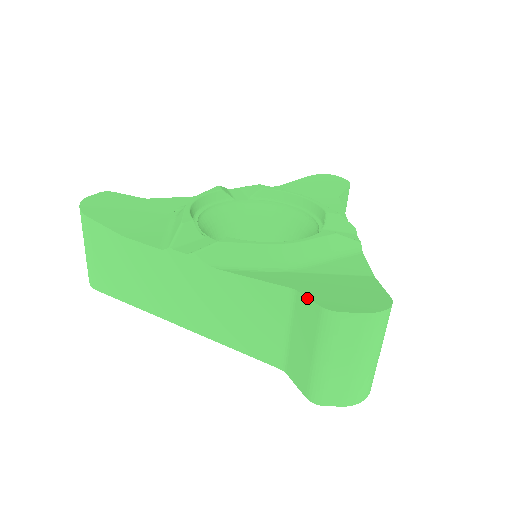
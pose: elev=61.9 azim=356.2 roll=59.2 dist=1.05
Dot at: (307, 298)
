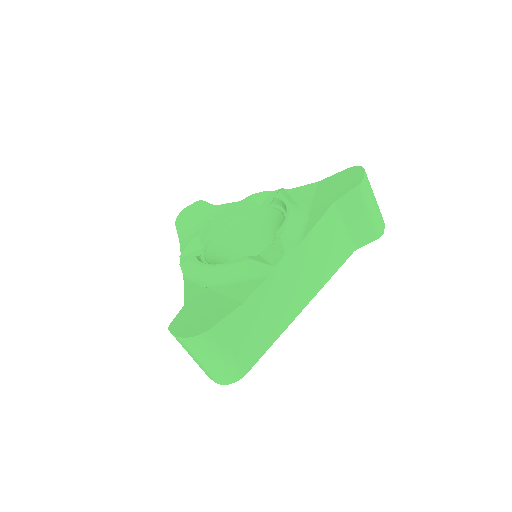
Dot at: (177, 315)
